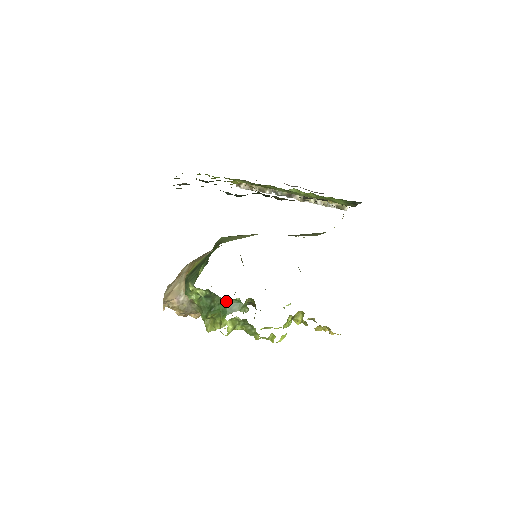
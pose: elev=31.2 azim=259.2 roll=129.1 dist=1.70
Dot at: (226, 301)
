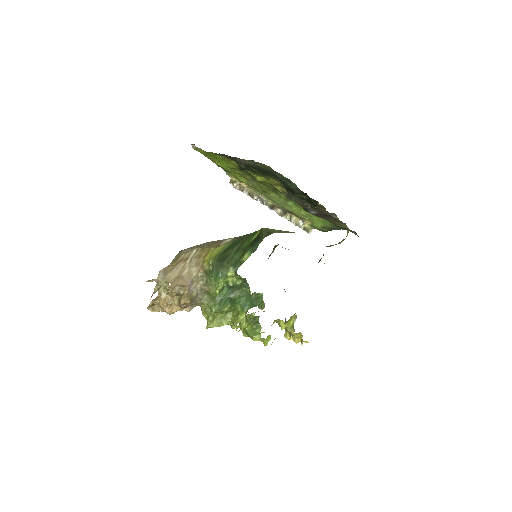
Dot at: (250, 294)
